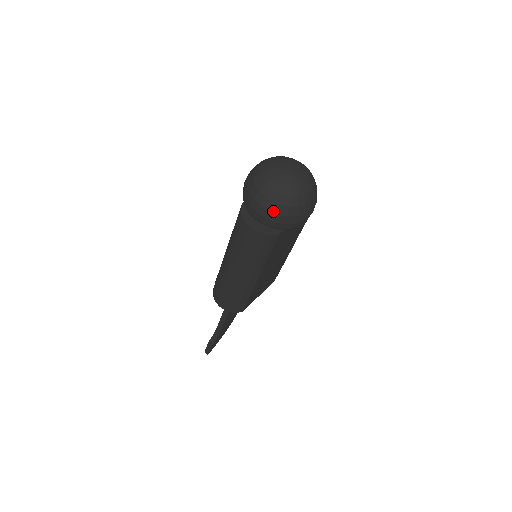
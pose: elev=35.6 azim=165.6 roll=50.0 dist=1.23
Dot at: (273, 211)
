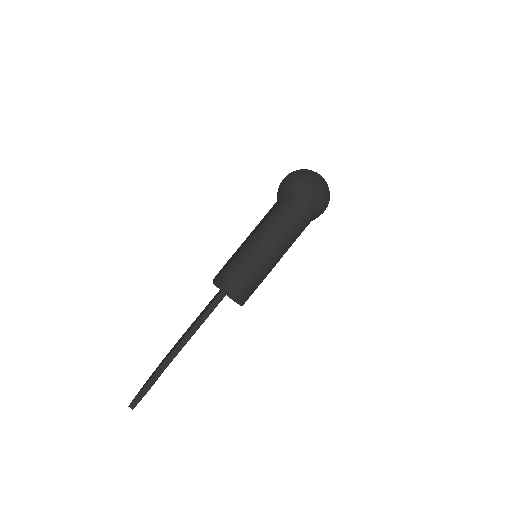
Dot at: (321, 194)
